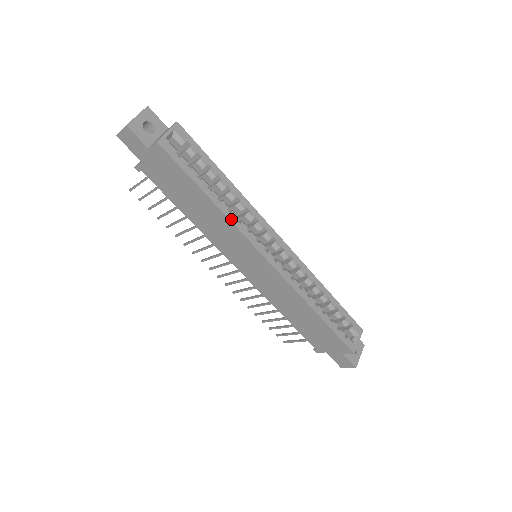
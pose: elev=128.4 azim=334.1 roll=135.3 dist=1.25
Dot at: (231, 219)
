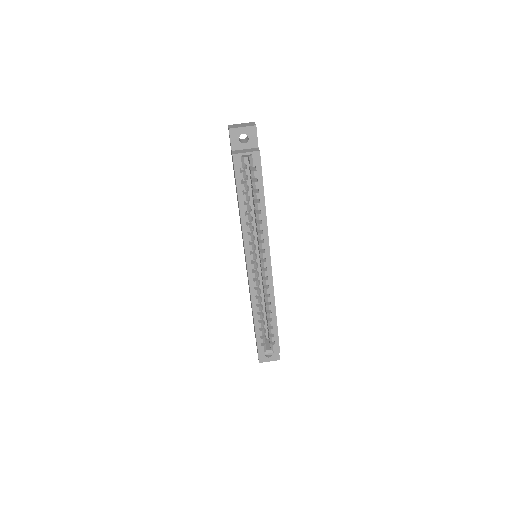
Dot at: (244, 228)
